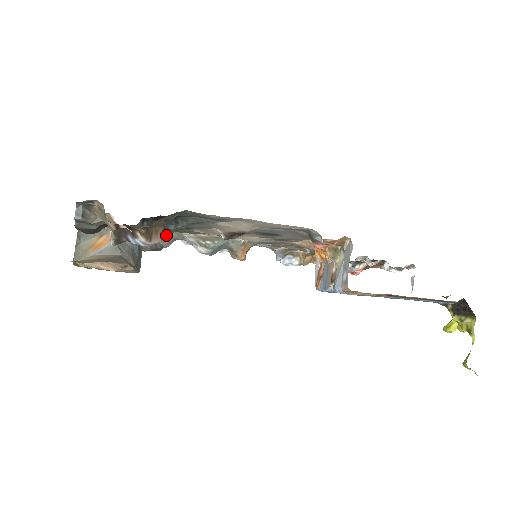
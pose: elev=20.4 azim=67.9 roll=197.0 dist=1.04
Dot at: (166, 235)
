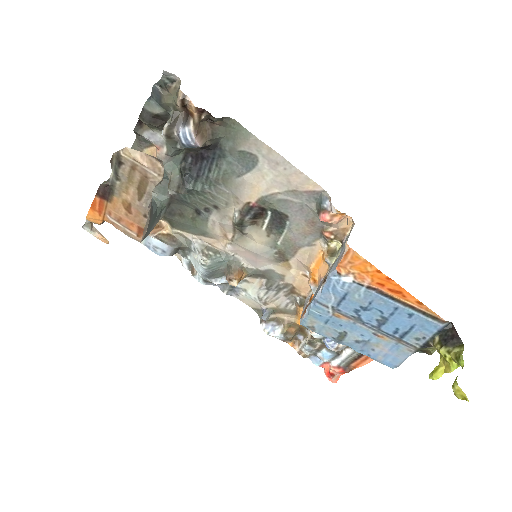
Dot at: (176, 237)
